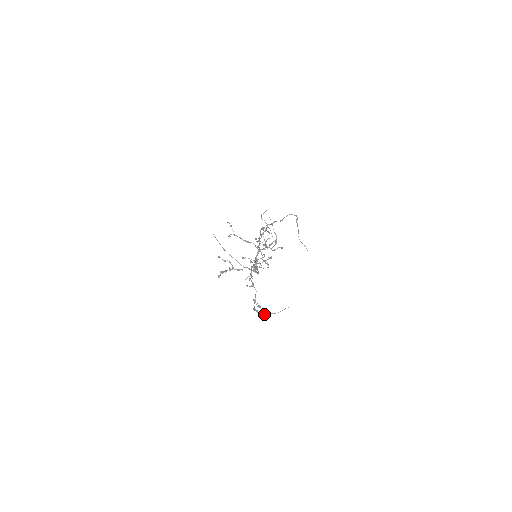
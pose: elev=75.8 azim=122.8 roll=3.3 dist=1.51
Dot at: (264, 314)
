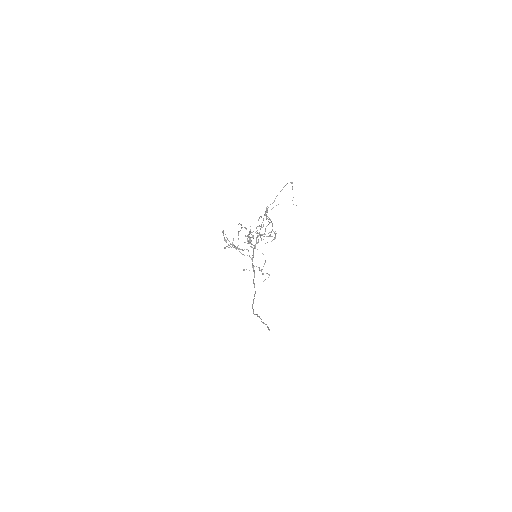
Dot at: occluded
